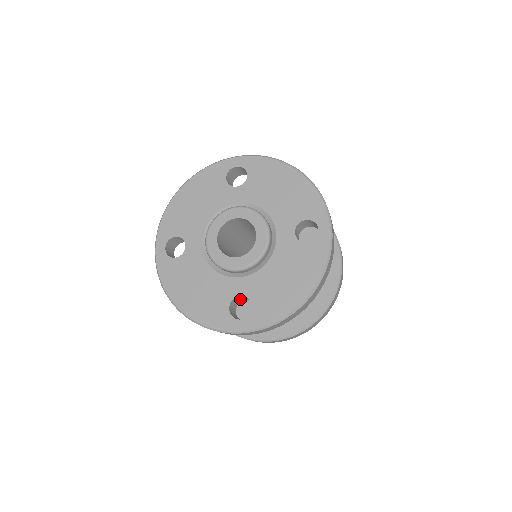
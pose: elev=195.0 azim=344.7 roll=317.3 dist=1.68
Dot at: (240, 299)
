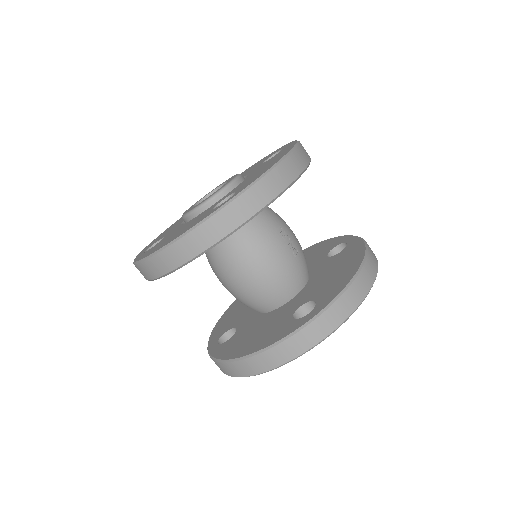
Dot at: occluded
